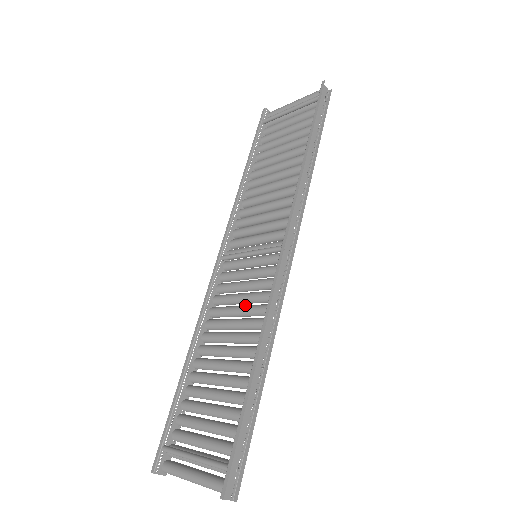
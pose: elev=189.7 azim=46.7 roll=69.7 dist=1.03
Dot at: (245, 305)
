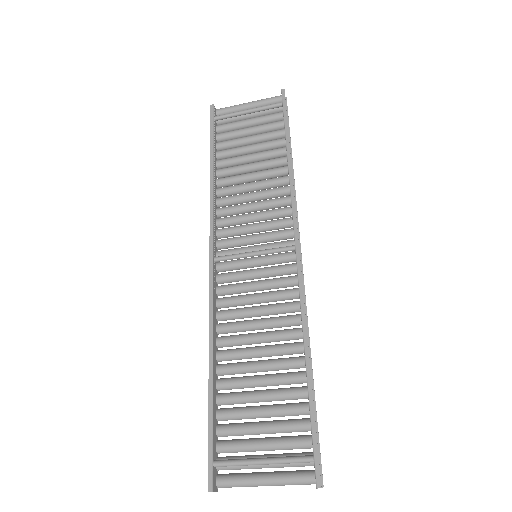
Dot at: (264, 305)
